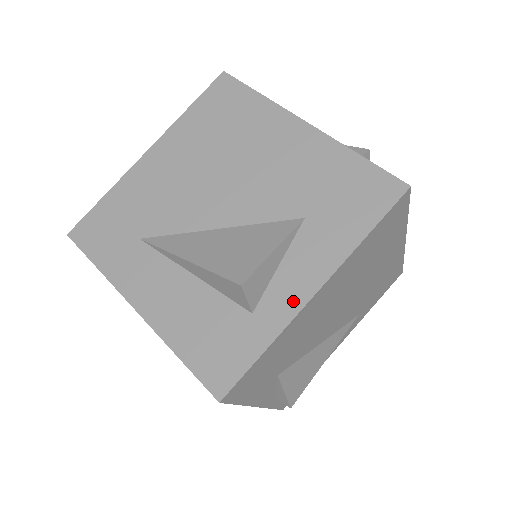
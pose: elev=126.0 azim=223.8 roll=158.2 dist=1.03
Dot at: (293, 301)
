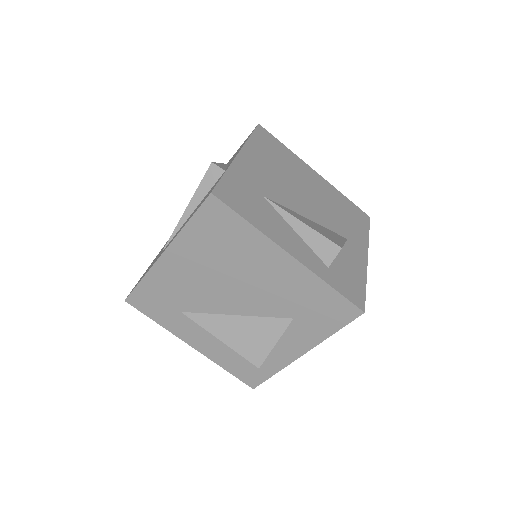
Dot at: (289, 357)
